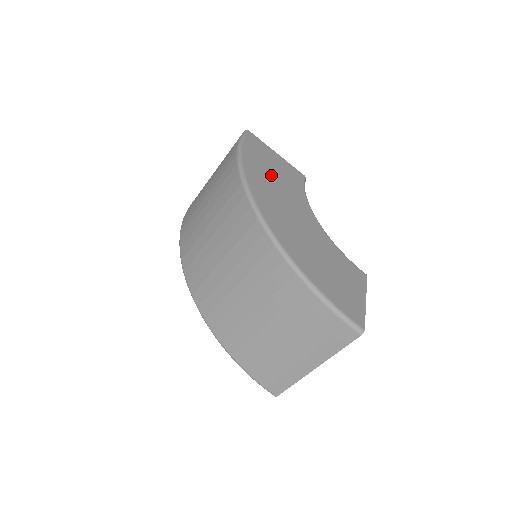
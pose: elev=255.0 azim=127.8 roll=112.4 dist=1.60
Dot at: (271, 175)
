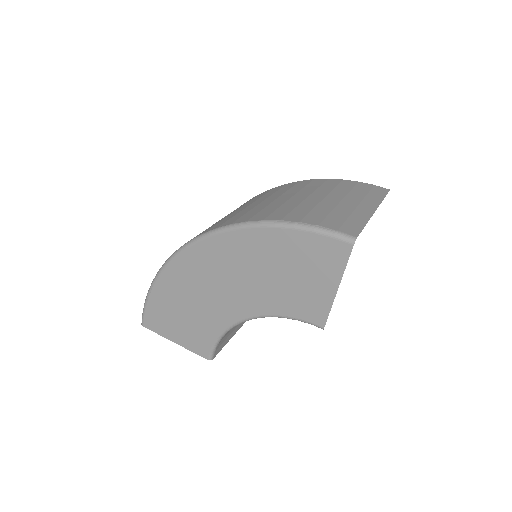
Dot at: occluded
